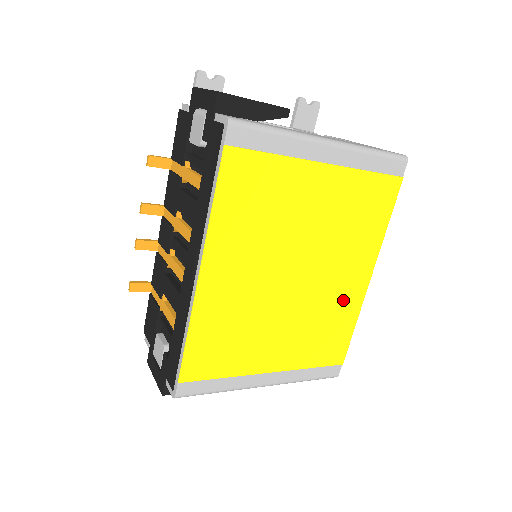
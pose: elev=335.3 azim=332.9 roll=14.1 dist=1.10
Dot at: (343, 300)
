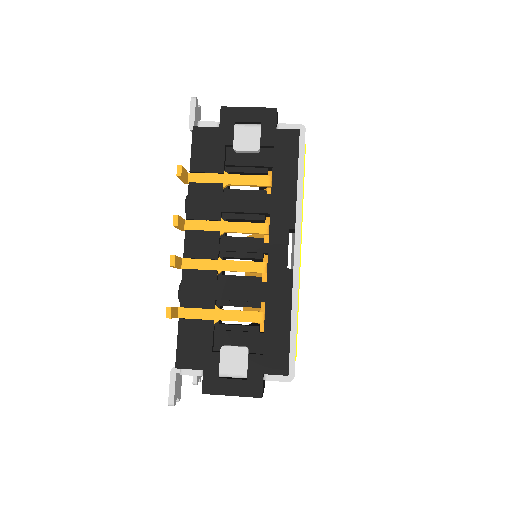
Dot at: occluded
